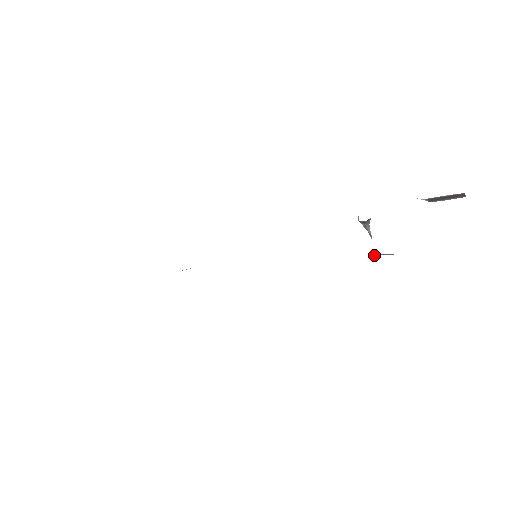
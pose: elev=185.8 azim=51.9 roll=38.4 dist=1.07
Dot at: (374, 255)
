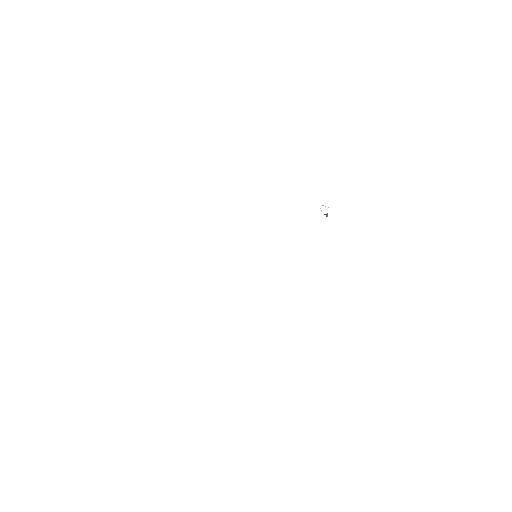
Dot at: occluded
